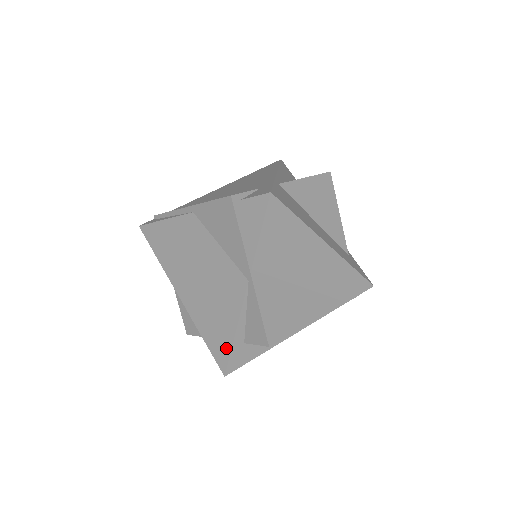
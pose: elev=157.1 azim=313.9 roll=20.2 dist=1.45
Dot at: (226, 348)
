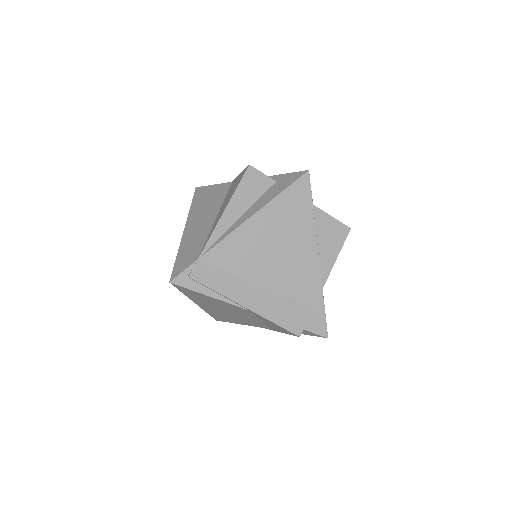
Dot at: occluded
